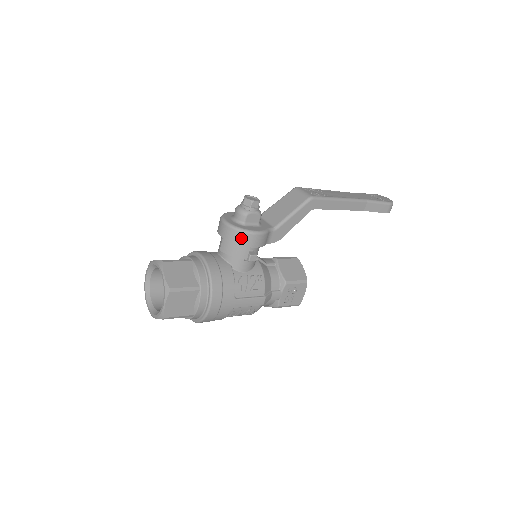
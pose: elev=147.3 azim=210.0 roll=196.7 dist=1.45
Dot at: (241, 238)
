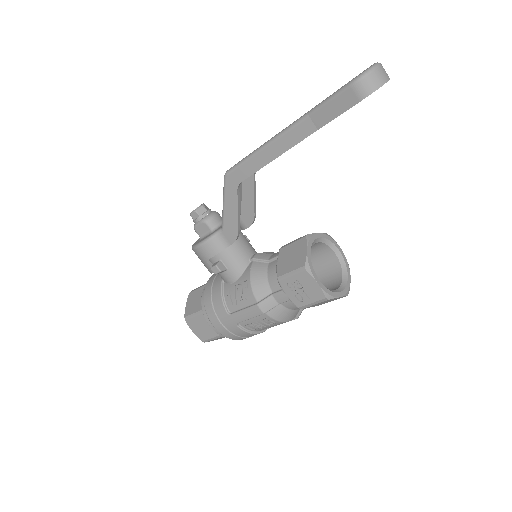
Dot at: (197, 255)
